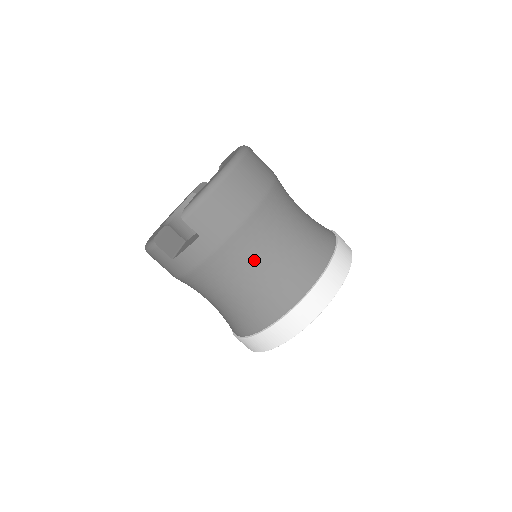
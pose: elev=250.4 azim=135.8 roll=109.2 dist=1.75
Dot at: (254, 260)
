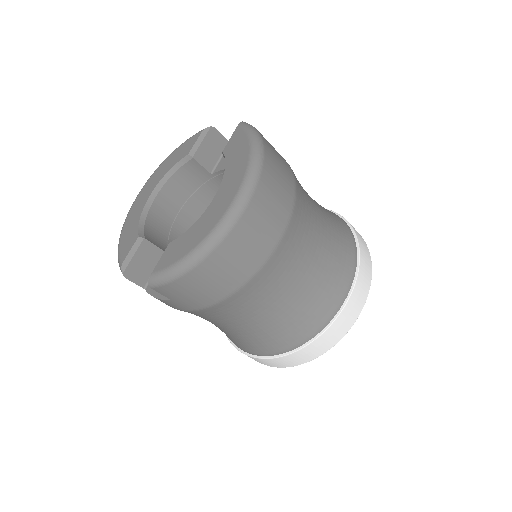
Dot at: (237, 319)
